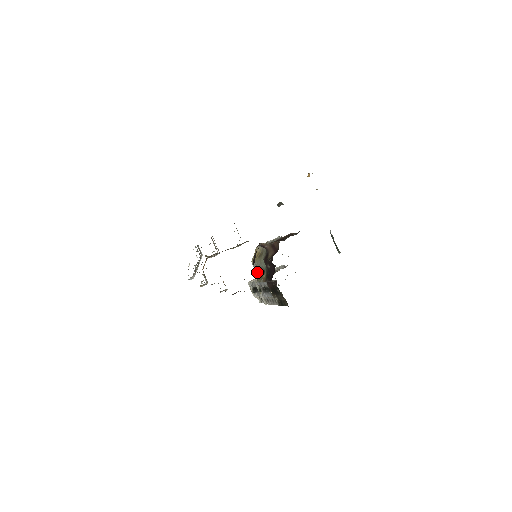
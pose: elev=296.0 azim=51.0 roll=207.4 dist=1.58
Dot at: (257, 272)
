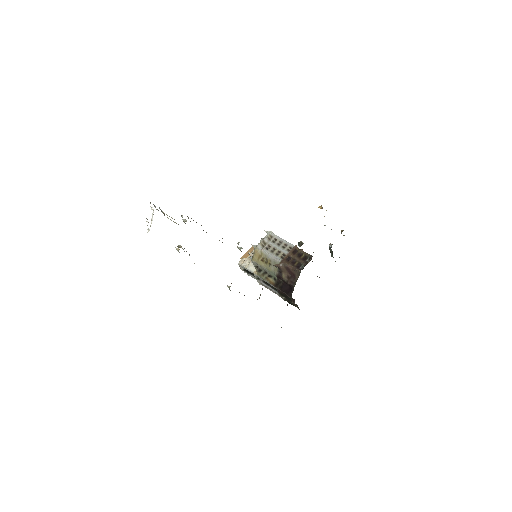
Dot at: (258, 269)
